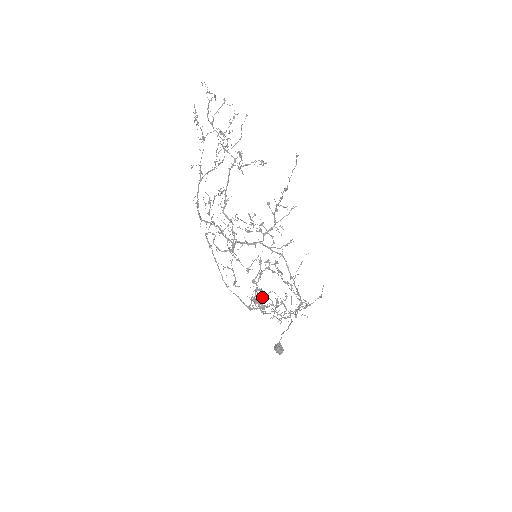
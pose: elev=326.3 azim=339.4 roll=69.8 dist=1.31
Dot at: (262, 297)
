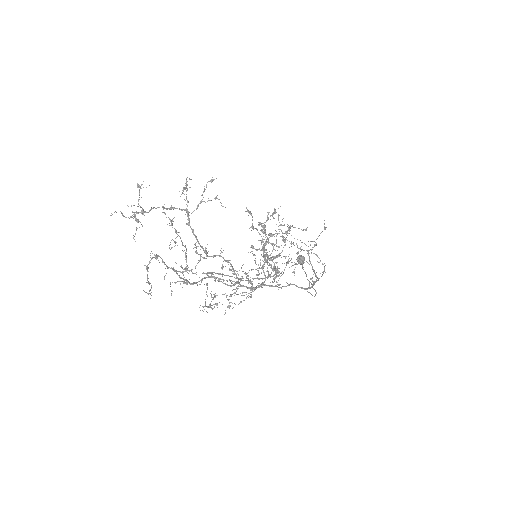
Dot at: (278, 276)
